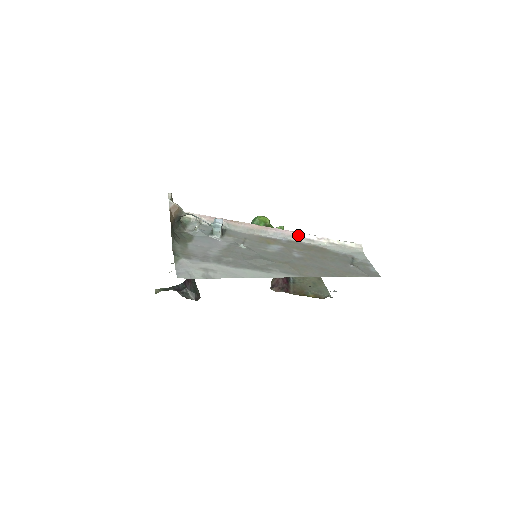
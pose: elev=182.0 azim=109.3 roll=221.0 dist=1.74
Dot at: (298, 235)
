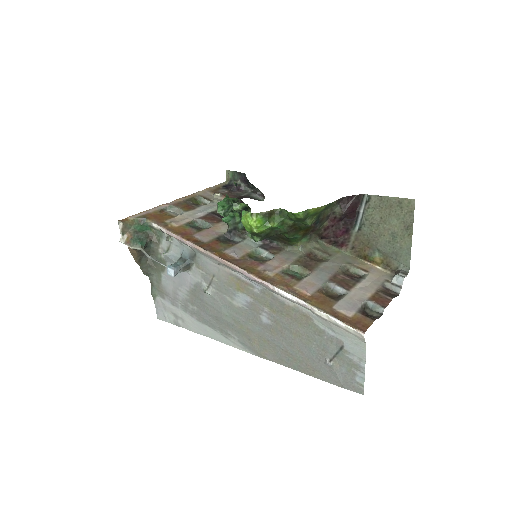
Dot at: (272, 290)
